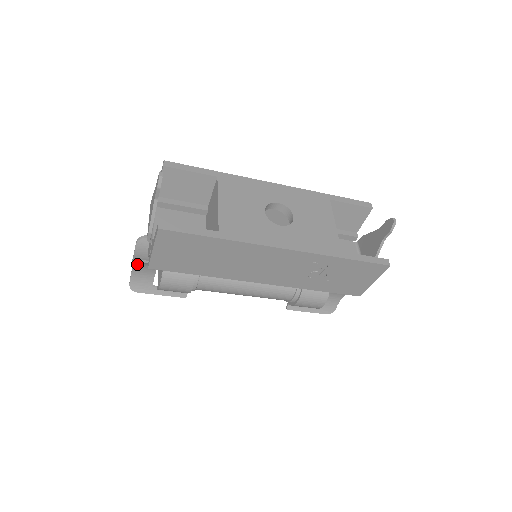
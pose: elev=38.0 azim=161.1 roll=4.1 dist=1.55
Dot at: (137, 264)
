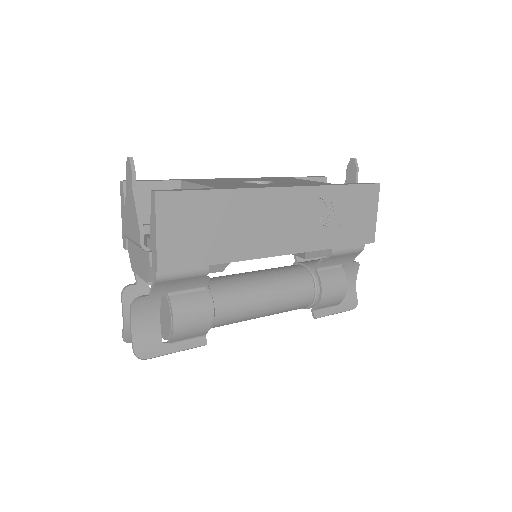
Dot at: (135, 308)
